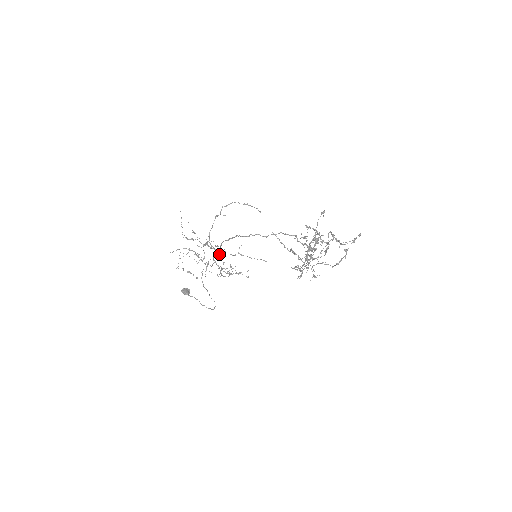
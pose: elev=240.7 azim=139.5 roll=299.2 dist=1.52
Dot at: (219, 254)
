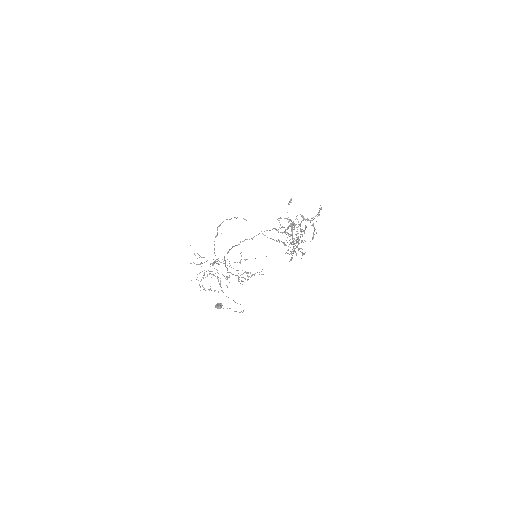
Dot at: occluded
